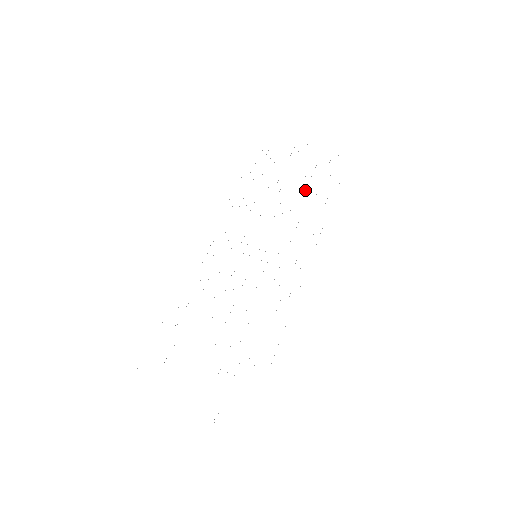
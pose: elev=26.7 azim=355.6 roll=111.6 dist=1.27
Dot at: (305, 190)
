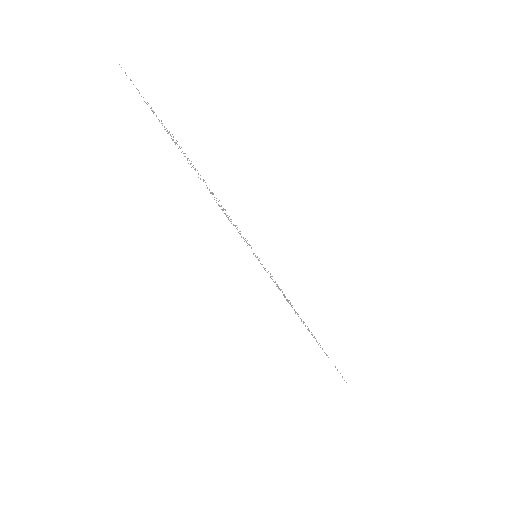
Dot at: (308, 329)
